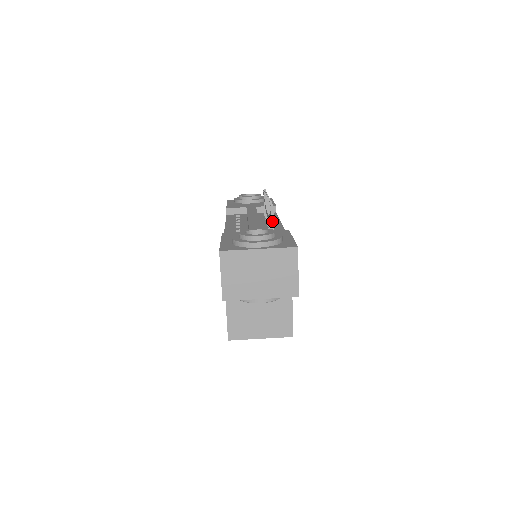
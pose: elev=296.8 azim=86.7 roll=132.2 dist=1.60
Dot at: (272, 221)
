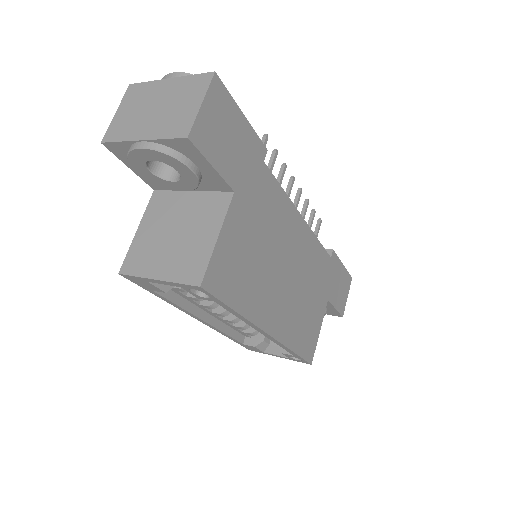
Dot at: occluded
